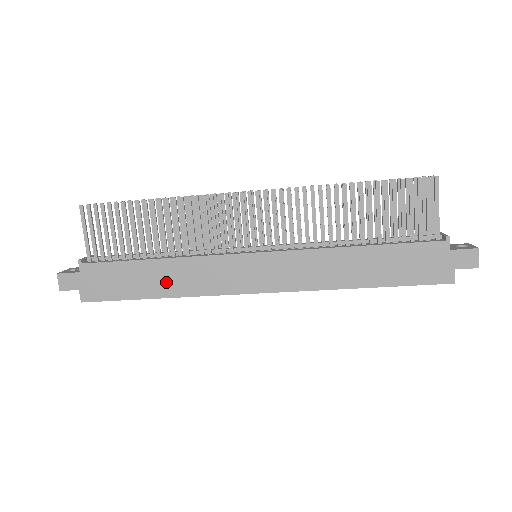
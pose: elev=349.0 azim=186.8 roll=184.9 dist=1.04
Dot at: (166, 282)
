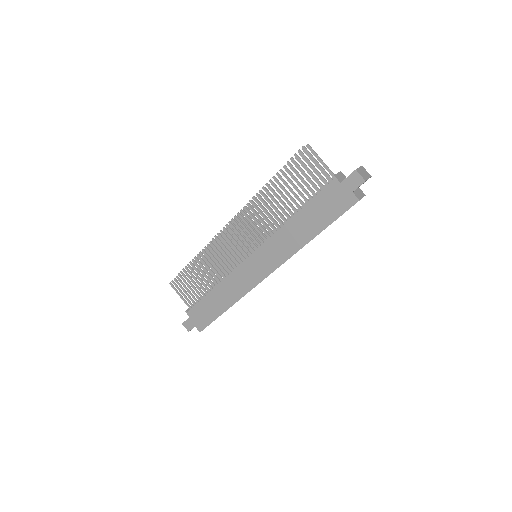
Dot at: (225, 299)
